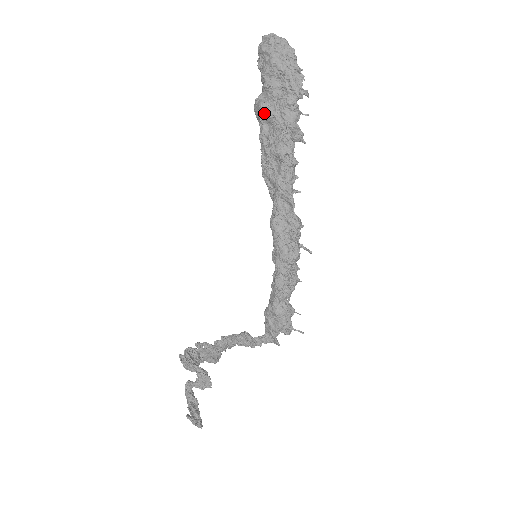
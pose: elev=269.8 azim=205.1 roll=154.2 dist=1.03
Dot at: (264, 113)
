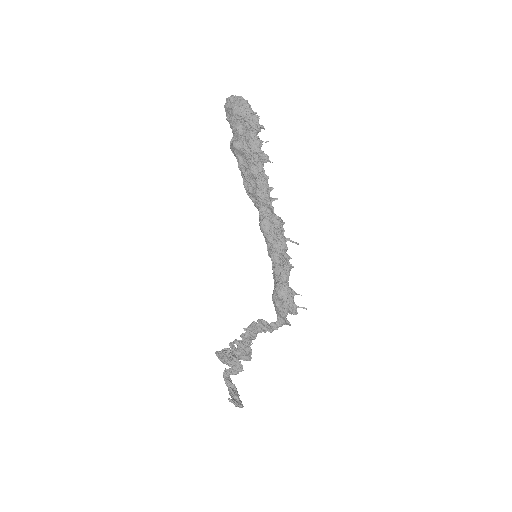
Dot at: (236, 149)
